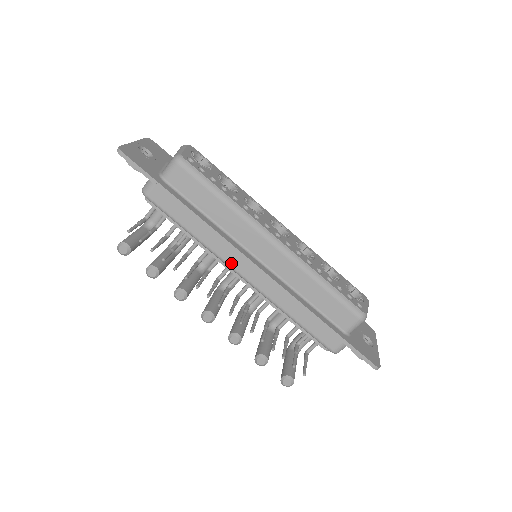
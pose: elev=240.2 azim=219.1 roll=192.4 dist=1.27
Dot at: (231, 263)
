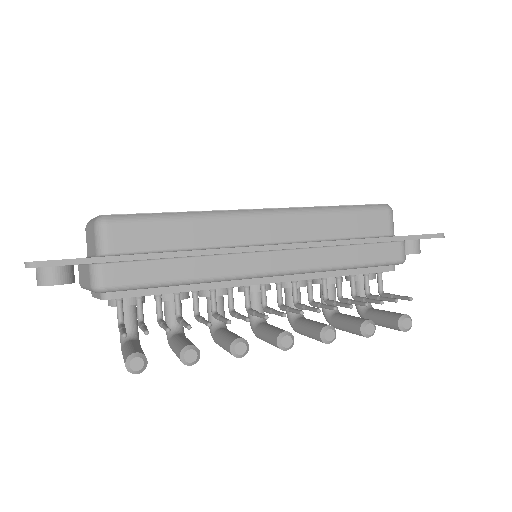
Dot at: (249, 270)
